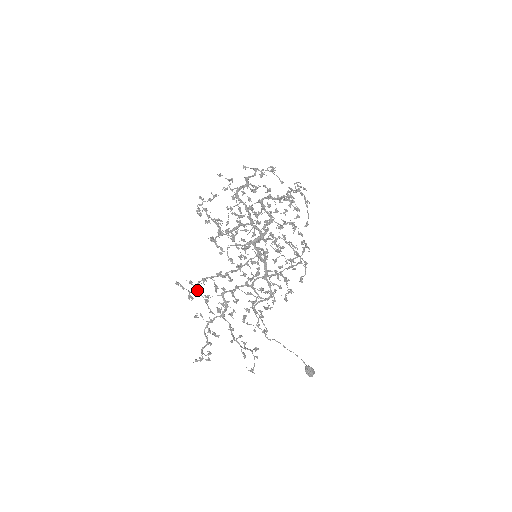
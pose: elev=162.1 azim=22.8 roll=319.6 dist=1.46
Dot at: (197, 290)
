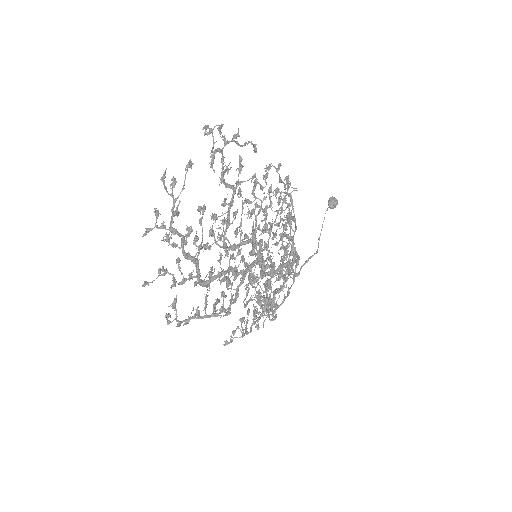
Dot at: (245, 328)
